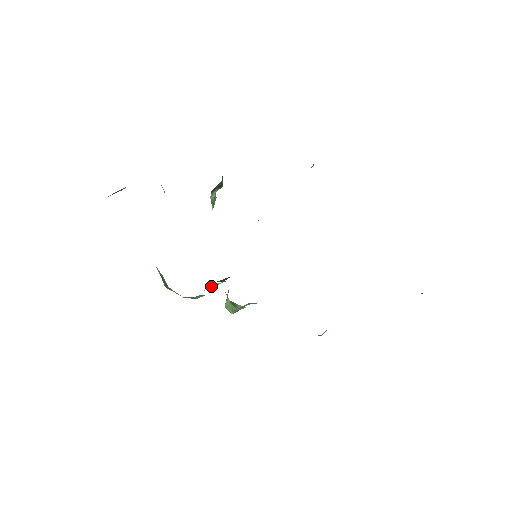
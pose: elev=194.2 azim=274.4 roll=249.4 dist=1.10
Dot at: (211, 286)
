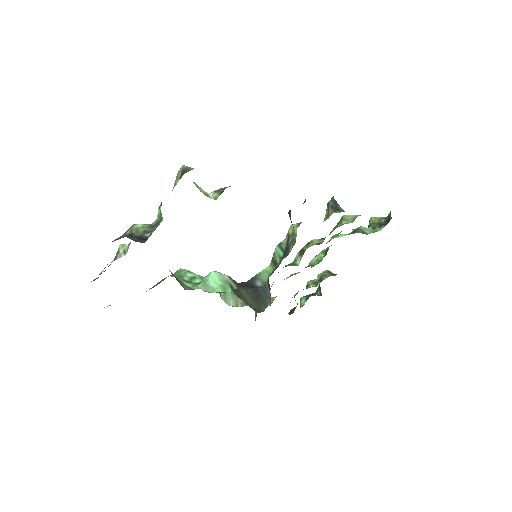
Dot at: (211, 275)
